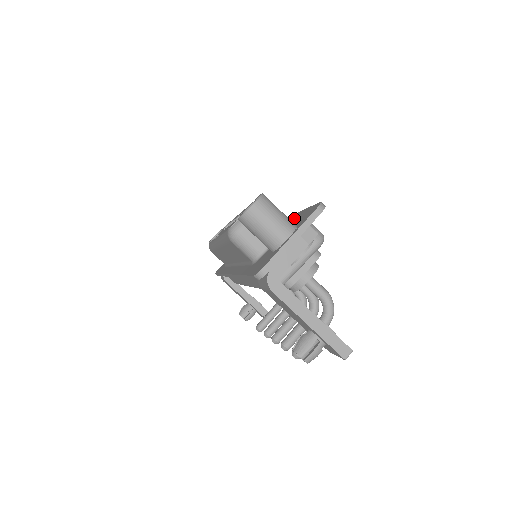
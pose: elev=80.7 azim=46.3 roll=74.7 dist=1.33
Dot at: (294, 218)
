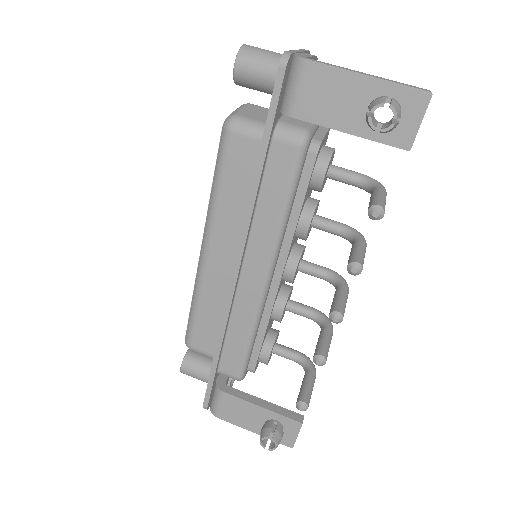
Dot at: occluded
